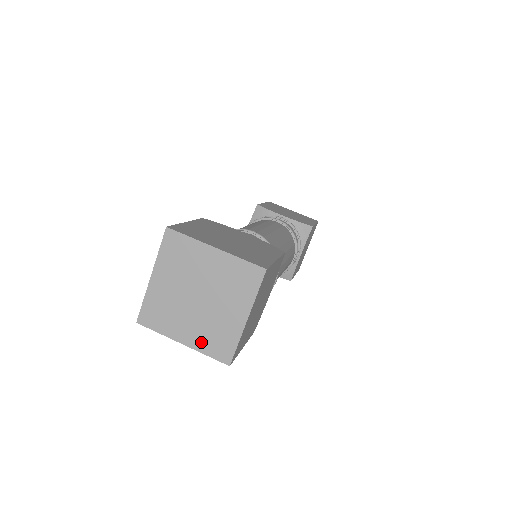
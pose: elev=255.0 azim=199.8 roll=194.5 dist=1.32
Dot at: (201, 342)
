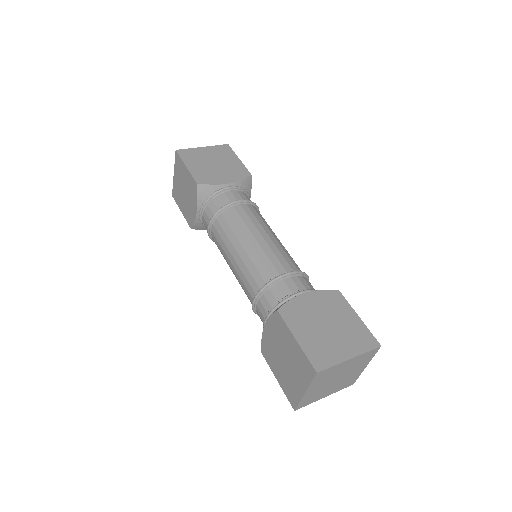
Dot at: (337, 389)
